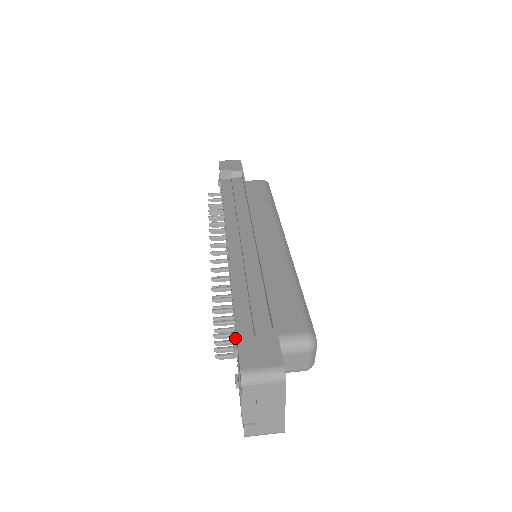
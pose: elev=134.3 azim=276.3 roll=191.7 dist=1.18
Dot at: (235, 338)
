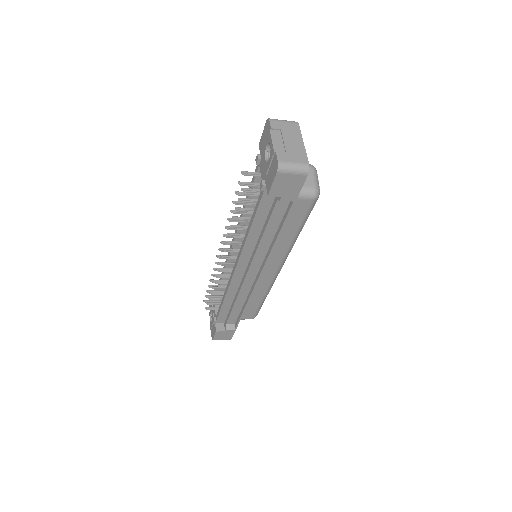
Dot at: (253, 212)
